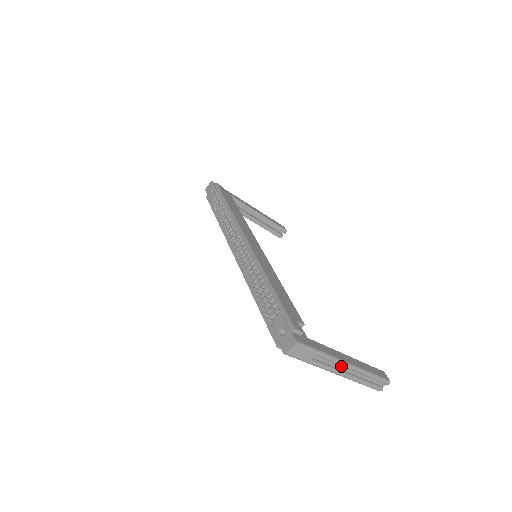
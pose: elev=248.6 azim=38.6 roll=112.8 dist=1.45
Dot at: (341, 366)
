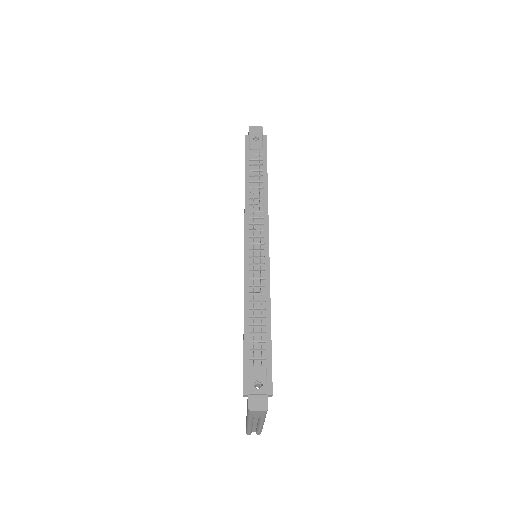
Dot at: (257, 420)
